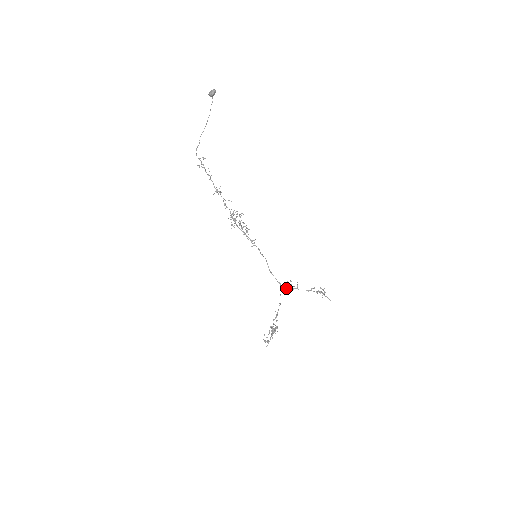
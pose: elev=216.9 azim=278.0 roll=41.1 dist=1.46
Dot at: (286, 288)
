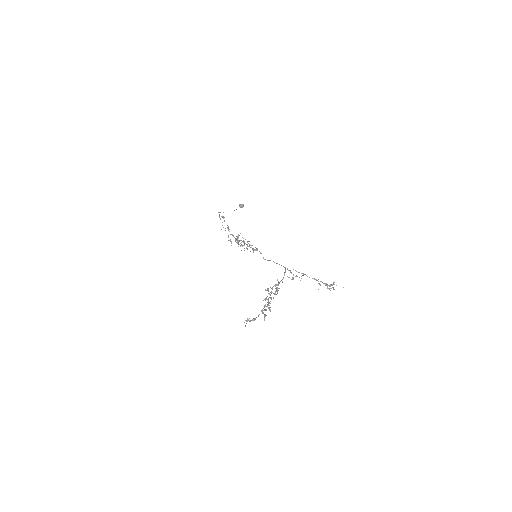
Dot at: occluded
